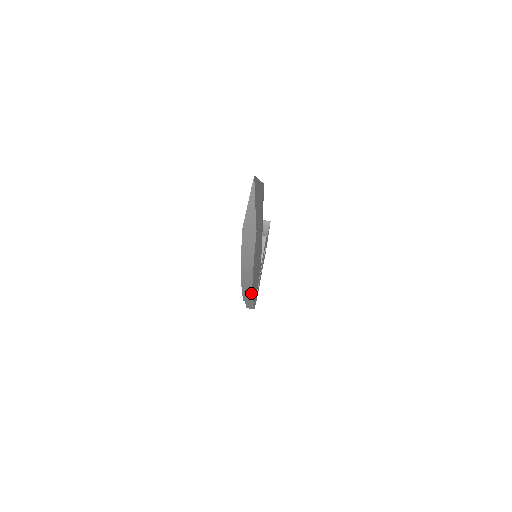
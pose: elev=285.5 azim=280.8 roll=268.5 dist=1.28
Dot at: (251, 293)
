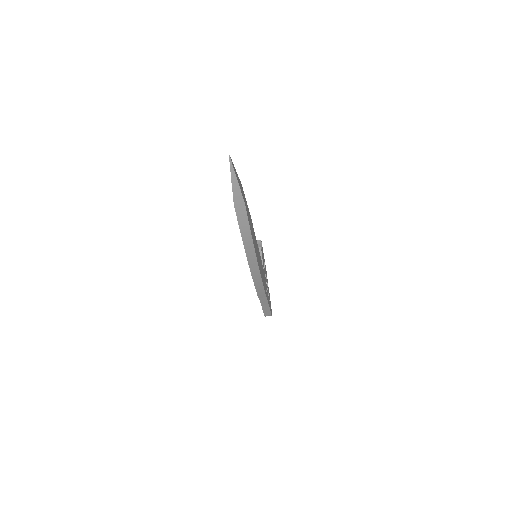
Dot at: (260, 279)
